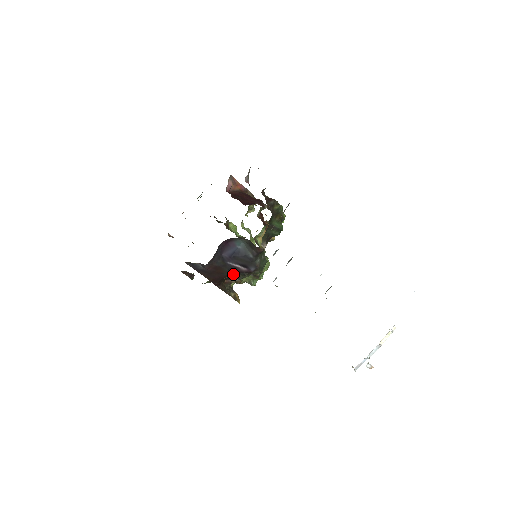
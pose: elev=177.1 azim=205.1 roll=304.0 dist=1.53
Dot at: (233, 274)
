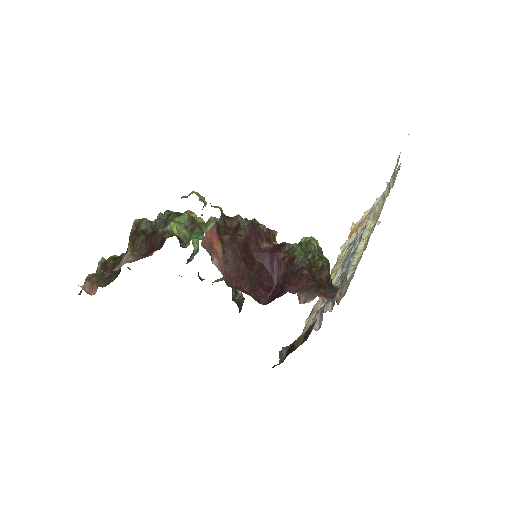
Dot at: occluded
